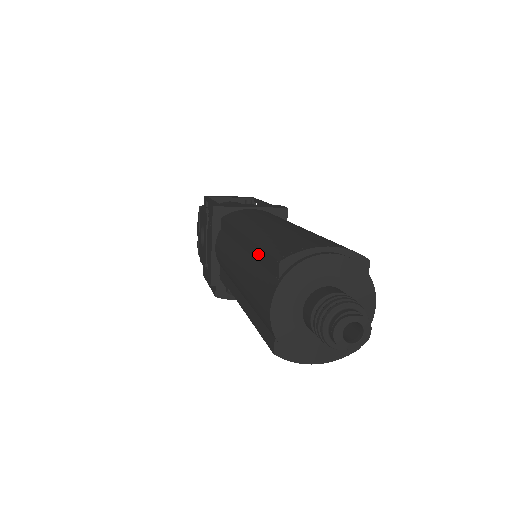
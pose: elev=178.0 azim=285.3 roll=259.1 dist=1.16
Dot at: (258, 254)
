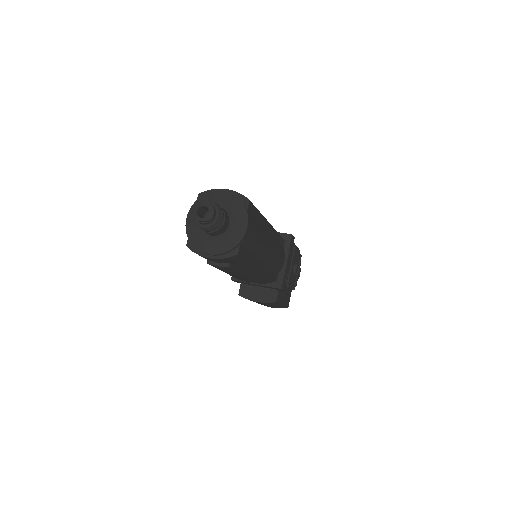
Dot at: occluded
